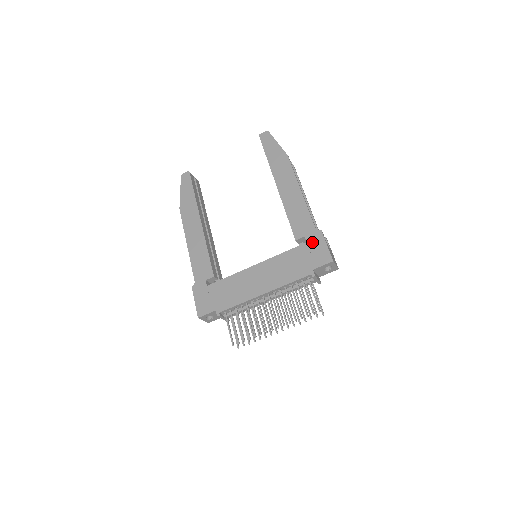
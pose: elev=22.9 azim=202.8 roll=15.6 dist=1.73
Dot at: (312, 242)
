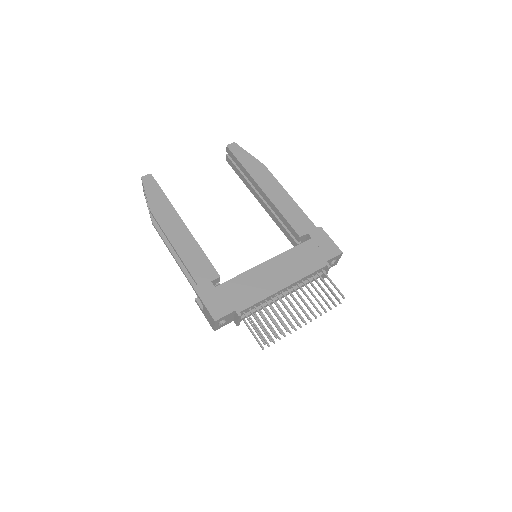
Dot at: (317, 238)
